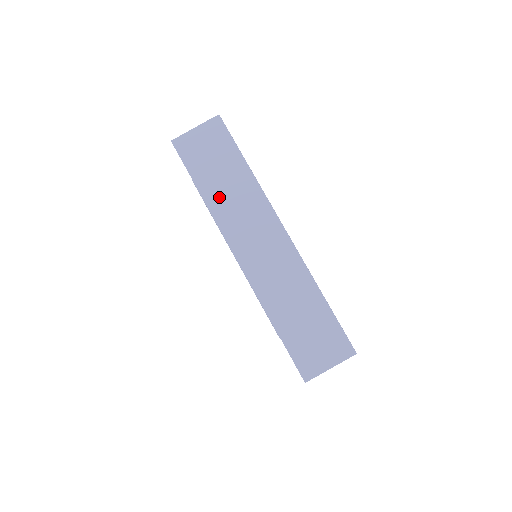
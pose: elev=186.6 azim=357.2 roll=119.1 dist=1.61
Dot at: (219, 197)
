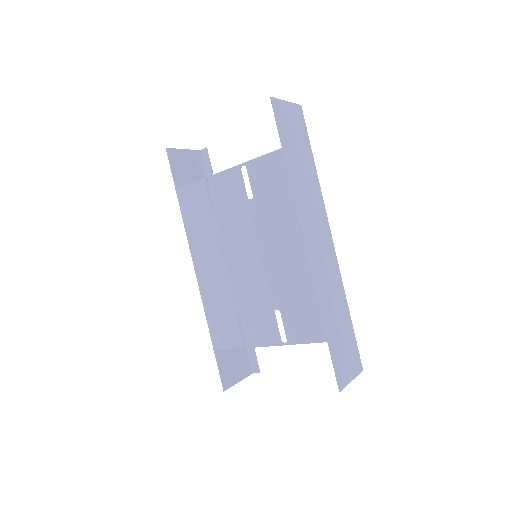
Dot at: (299, 179)
